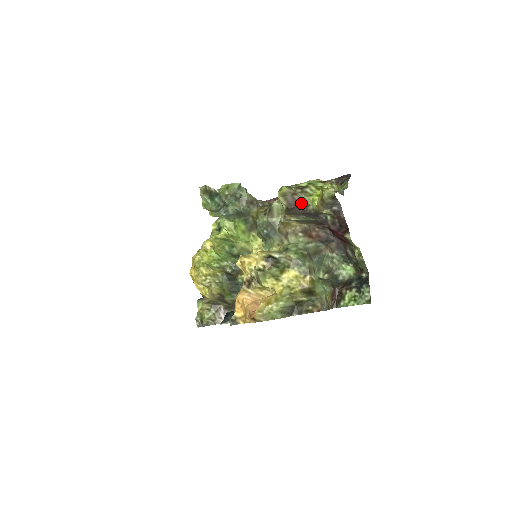
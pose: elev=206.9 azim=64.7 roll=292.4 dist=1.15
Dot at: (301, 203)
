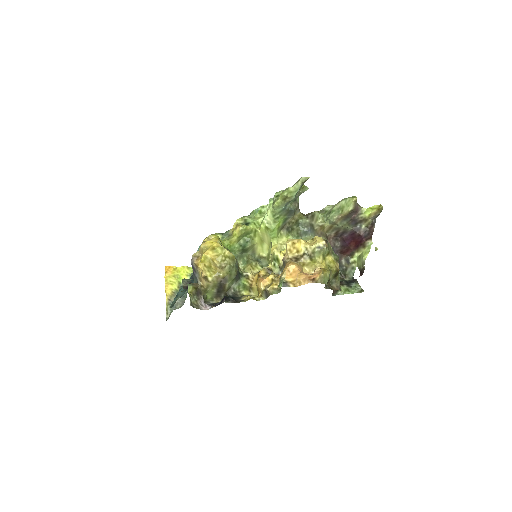
Dot at: (358, 211)
